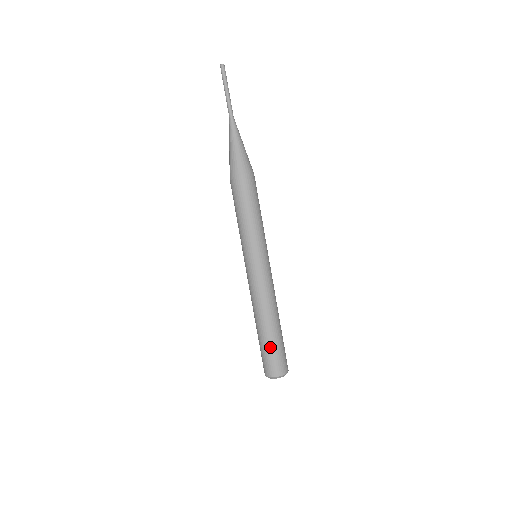
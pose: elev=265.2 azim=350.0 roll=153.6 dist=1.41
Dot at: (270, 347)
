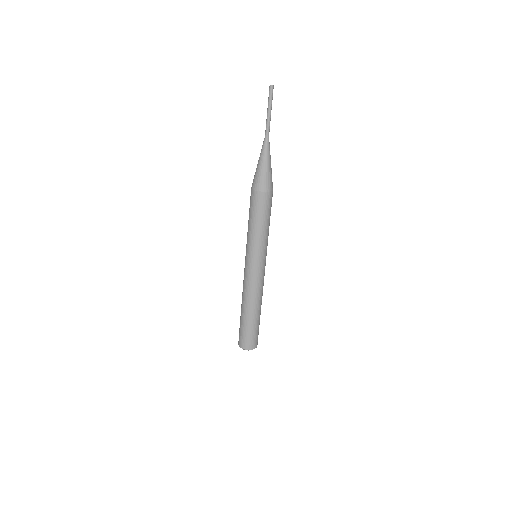
Dot at: (257, 327)
